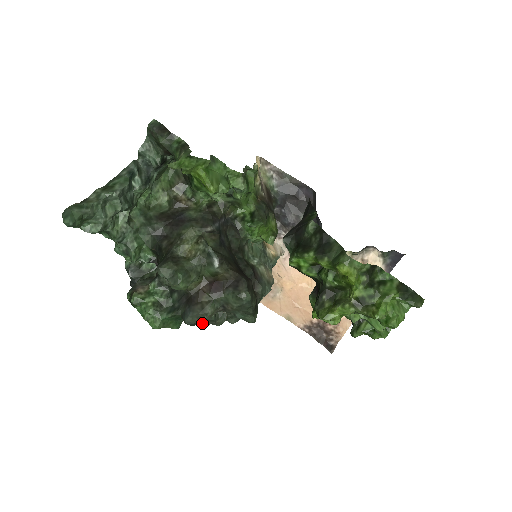
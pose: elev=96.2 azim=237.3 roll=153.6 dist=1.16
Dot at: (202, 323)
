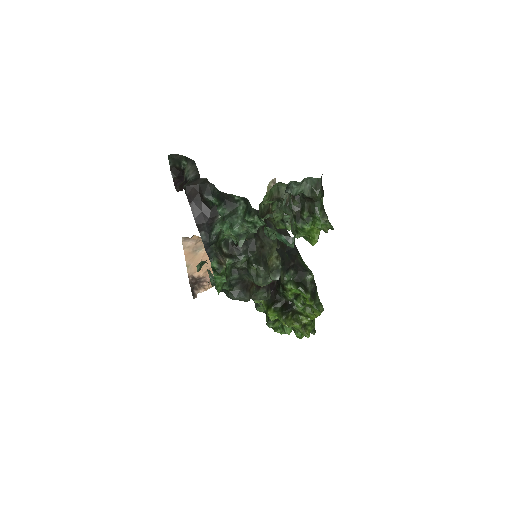
Dot at: (221, 291)
